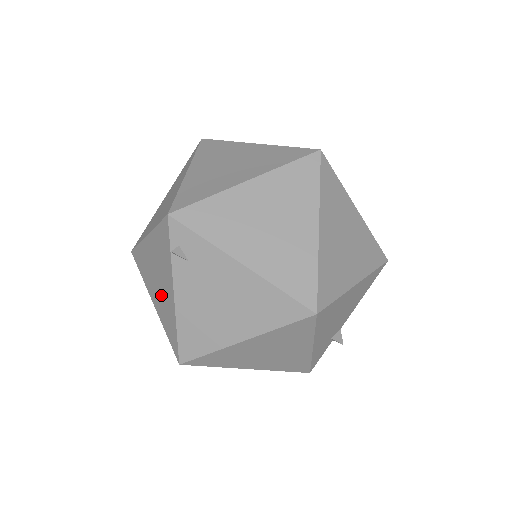
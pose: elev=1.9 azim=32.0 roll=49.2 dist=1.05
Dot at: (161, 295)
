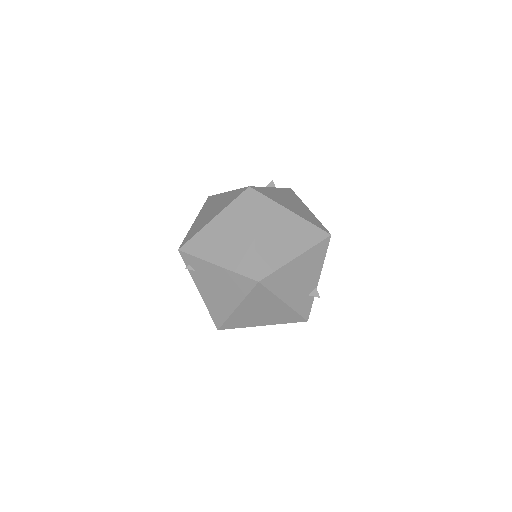
Dot at: occluded
